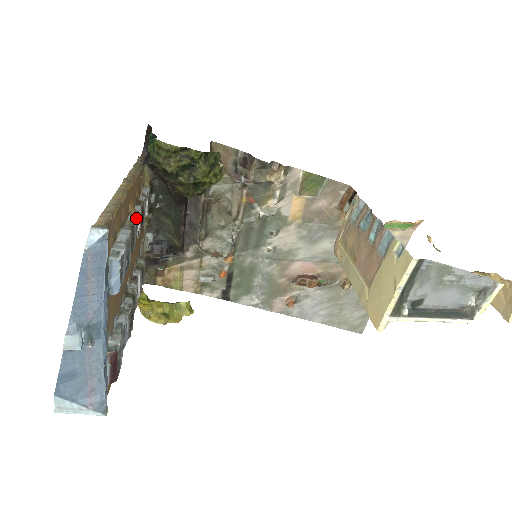
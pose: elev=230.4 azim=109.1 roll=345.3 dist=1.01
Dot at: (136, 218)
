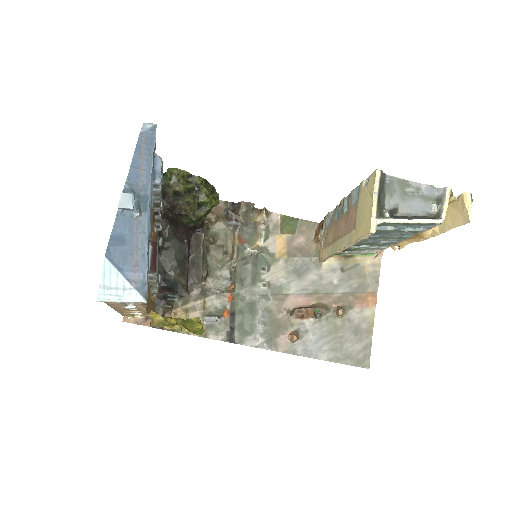
Dot at: occluded
